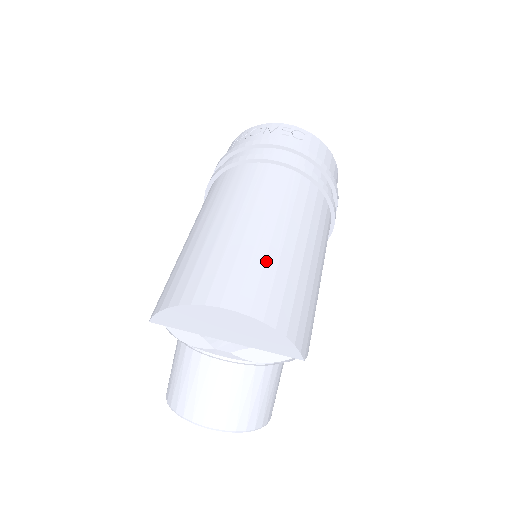
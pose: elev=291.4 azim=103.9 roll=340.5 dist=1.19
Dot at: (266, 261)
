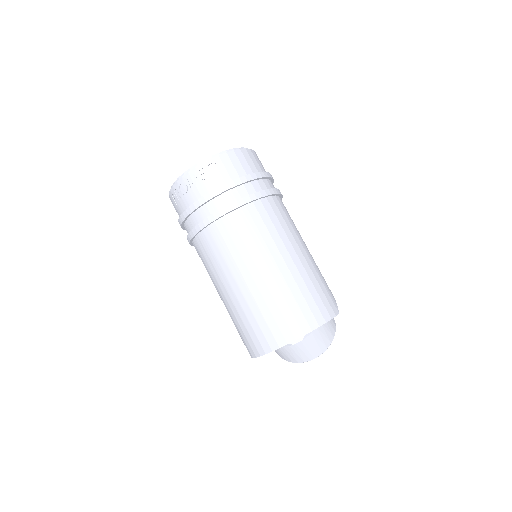
Dot at: (283, 295)
